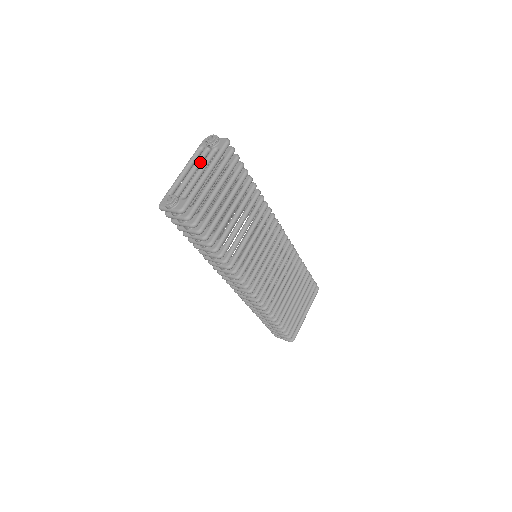
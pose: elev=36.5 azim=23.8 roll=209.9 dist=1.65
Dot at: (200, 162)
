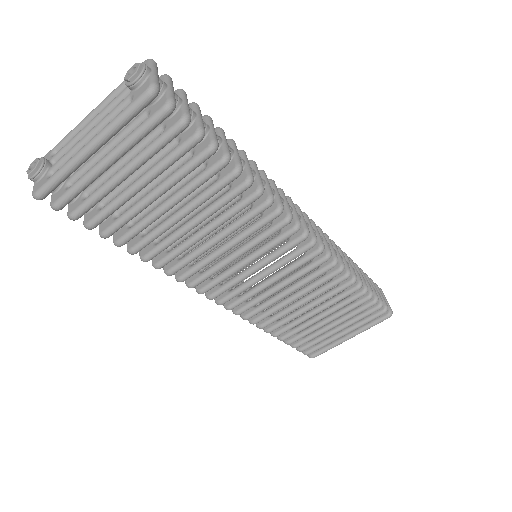
Dot at: (110, 111)
